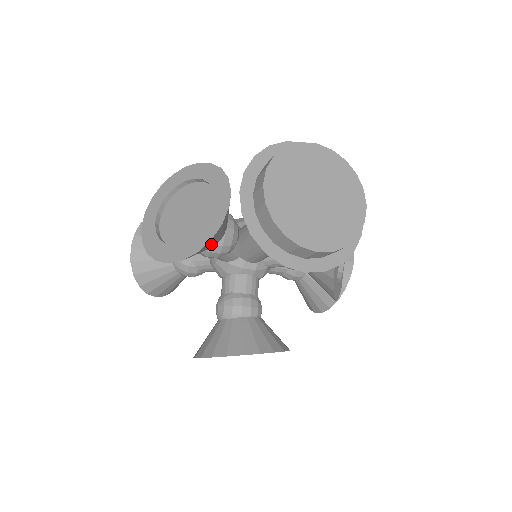
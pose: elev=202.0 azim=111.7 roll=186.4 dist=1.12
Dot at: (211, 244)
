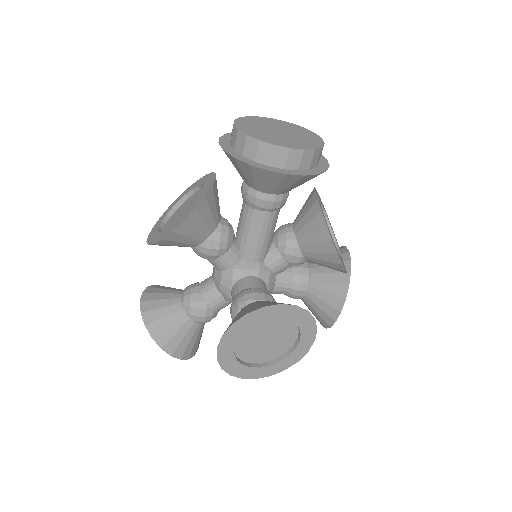
Dot at: (208, 216)
